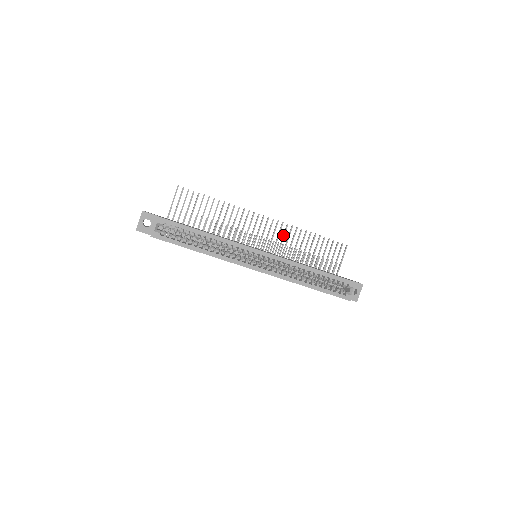
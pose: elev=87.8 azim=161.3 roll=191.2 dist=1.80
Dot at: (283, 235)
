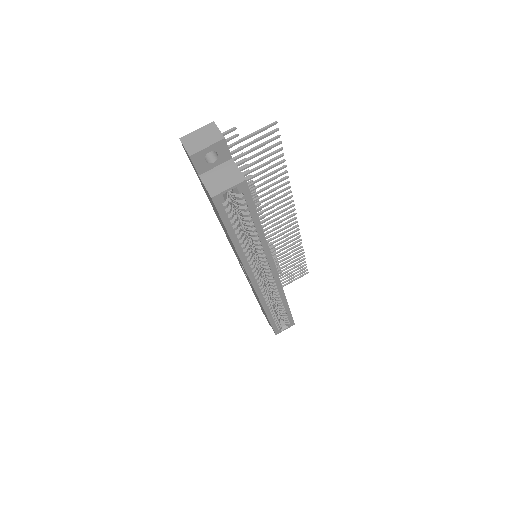
Dot at: (286, 240)
